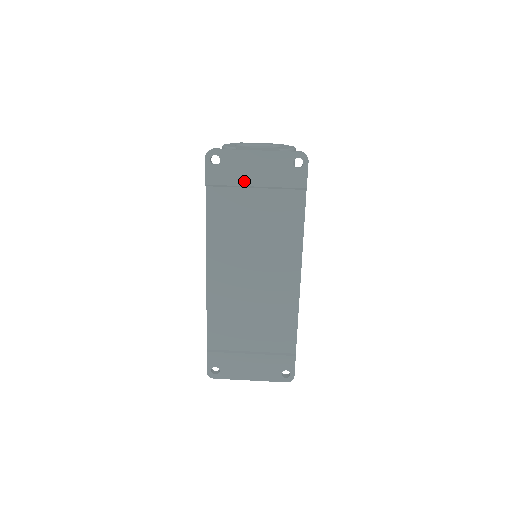
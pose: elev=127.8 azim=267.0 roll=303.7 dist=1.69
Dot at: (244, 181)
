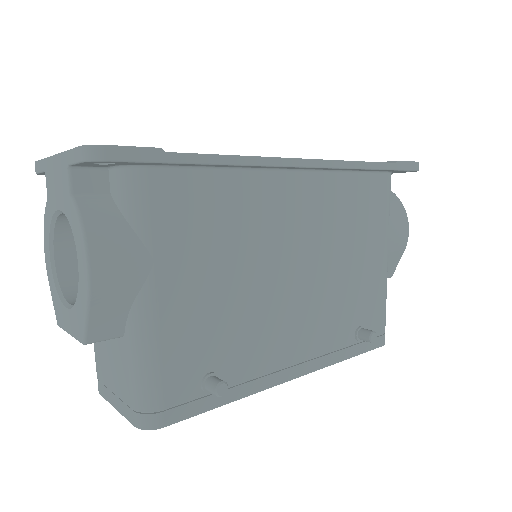
Dot at: occluded
